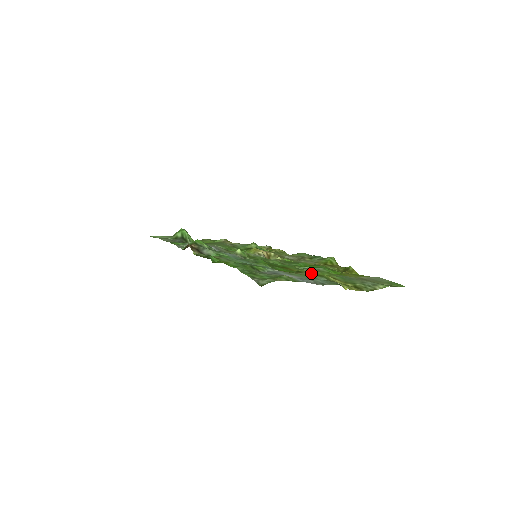
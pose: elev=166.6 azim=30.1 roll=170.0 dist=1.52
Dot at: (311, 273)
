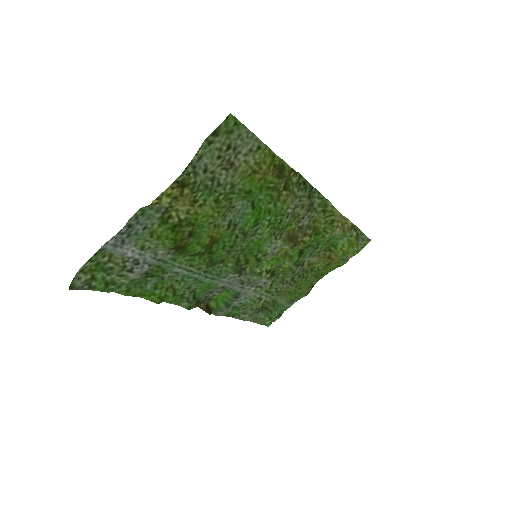
Dot at: (216, 220)
